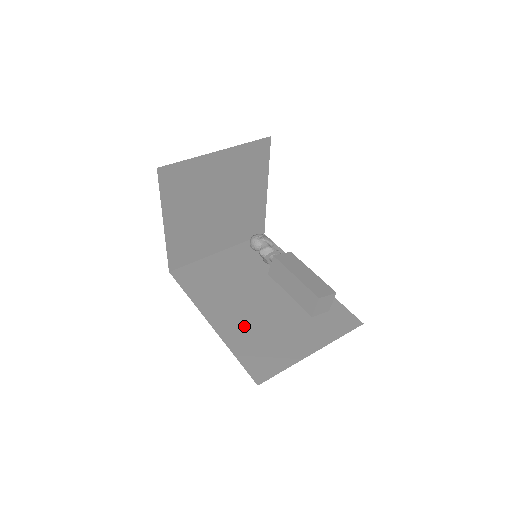
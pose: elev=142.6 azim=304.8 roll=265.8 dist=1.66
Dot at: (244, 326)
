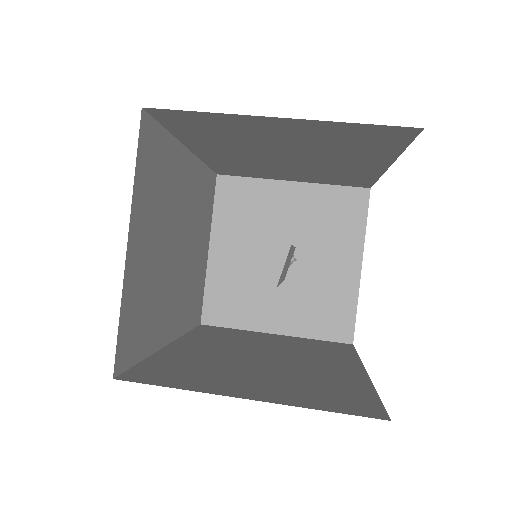
Dot at: (200, 357)
